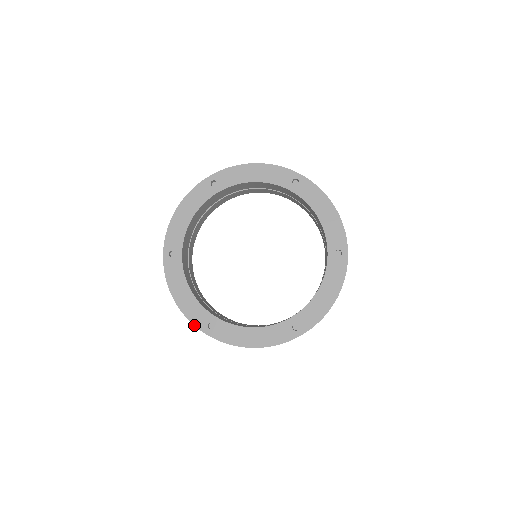
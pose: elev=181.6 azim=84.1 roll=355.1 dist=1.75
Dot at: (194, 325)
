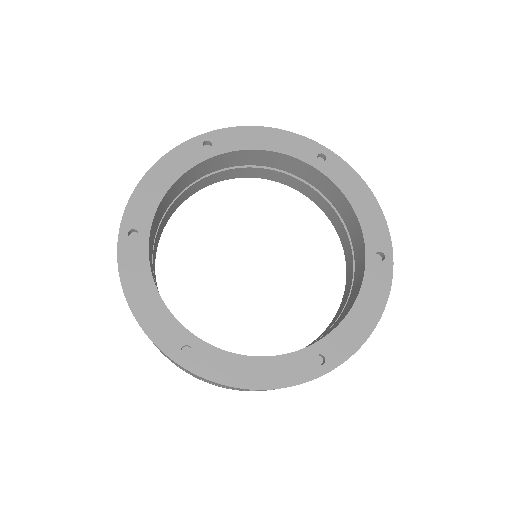
Dot at: (158, 347)
